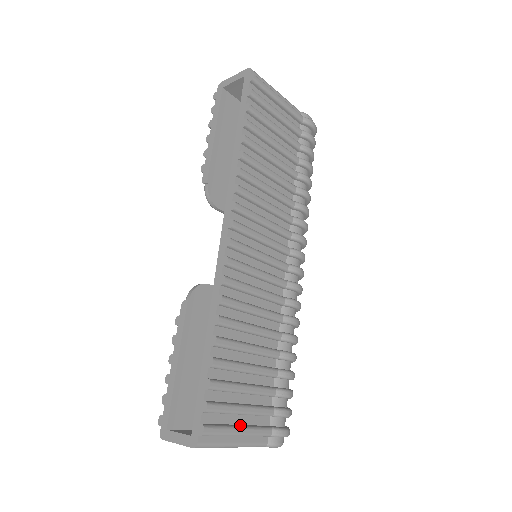
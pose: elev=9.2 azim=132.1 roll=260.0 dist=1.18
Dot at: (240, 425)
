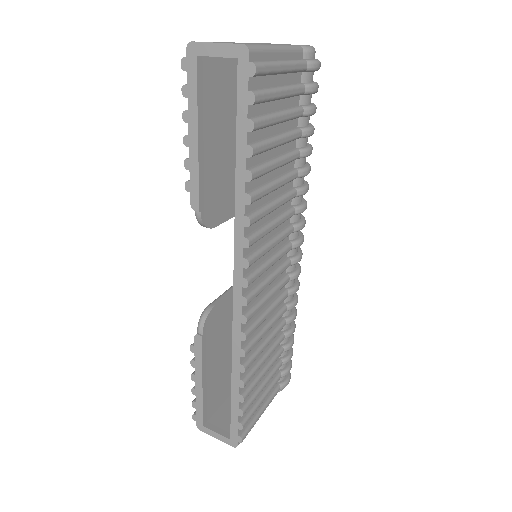
Dot at: (261, 407)
